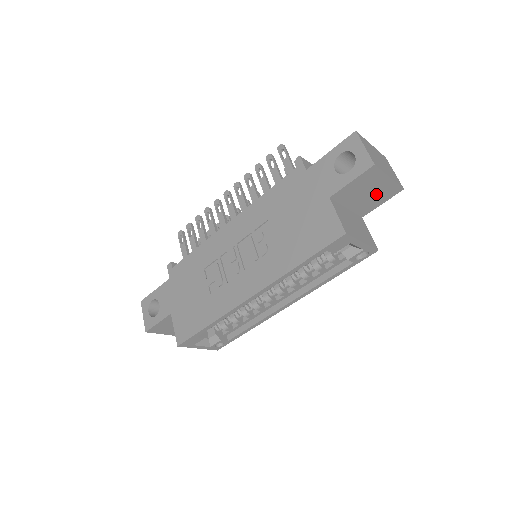
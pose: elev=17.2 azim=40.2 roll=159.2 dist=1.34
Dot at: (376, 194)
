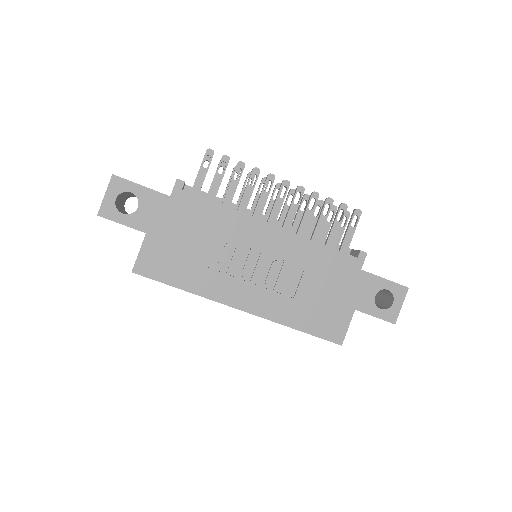
Dot at: occluded
